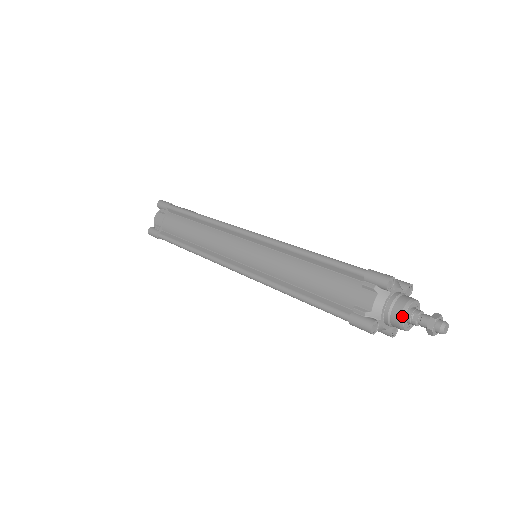
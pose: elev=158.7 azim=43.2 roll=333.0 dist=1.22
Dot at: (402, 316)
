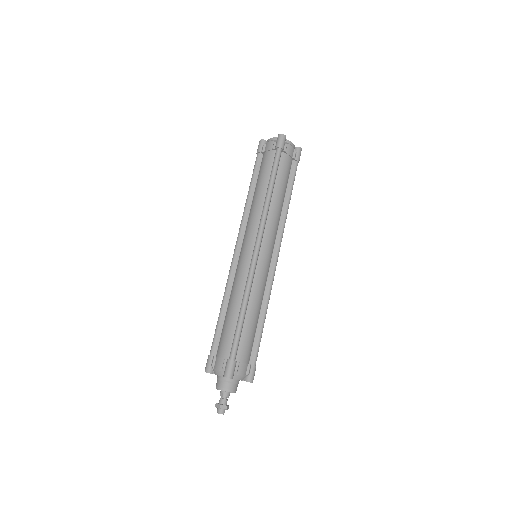
Dot at: (217, 388)
